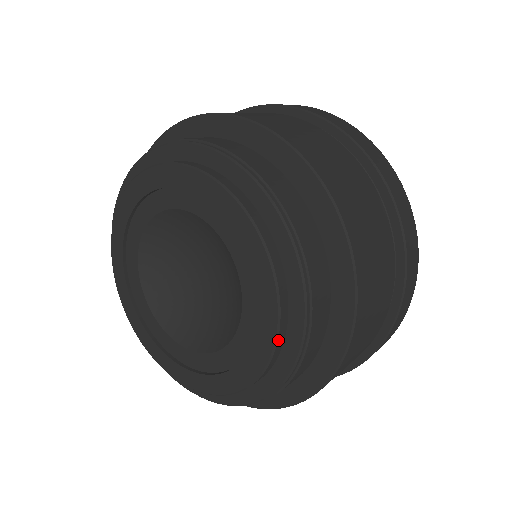
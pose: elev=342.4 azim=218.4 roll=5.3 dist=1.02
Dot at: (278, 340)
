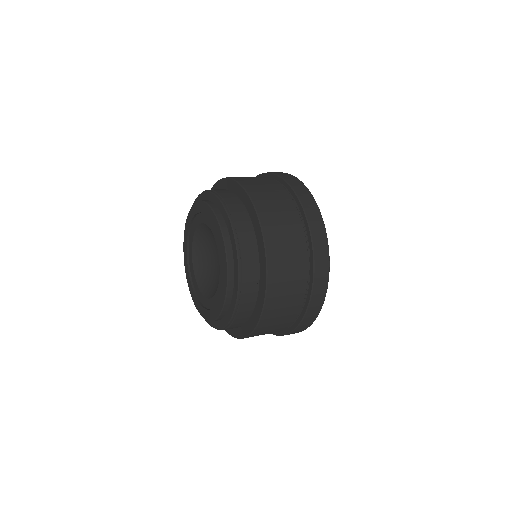
Dot at: (228, 292)
